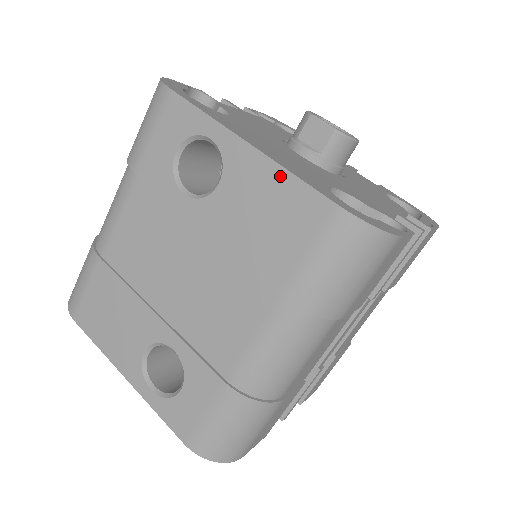
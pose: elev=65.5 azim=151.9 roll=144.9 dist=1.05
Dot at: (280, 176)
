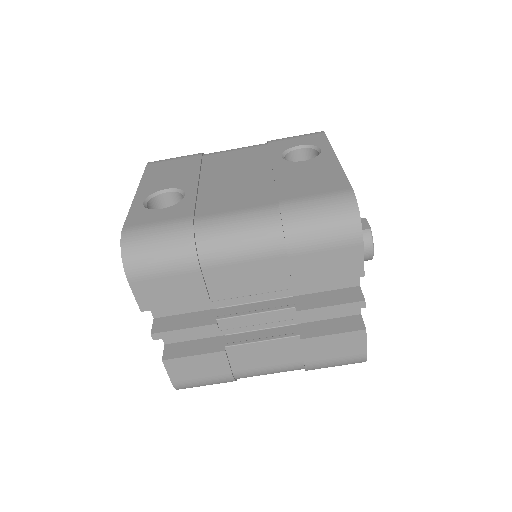
Dot at: (338, 171)
